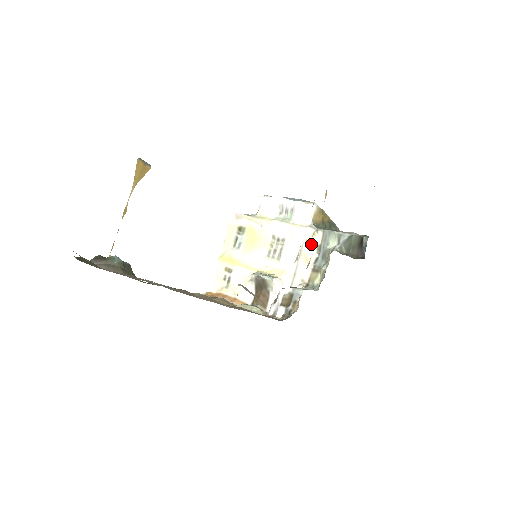
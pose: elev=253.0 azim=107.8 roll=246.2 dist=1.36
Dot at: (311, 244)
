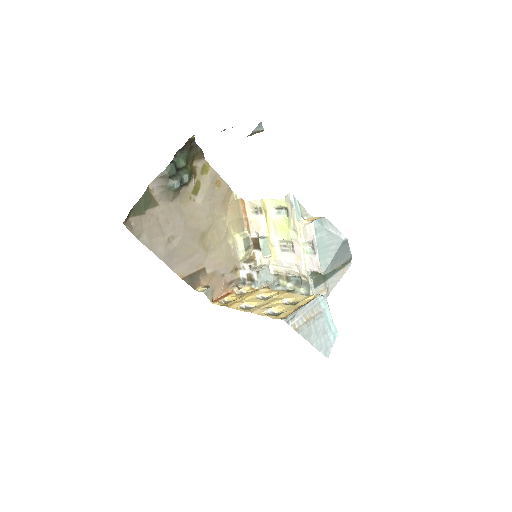
Dot at: (299, 273)
